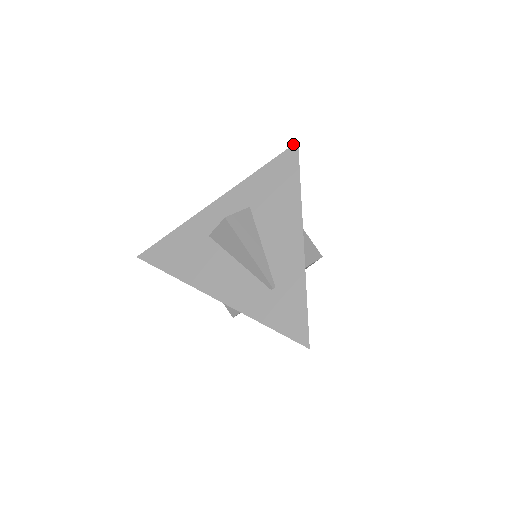
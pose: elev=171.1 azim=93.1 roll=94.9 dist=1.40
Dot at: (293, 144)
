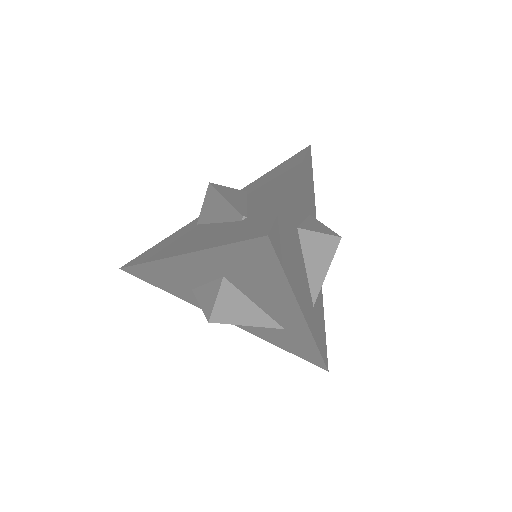
Dot at: (305, 148)
